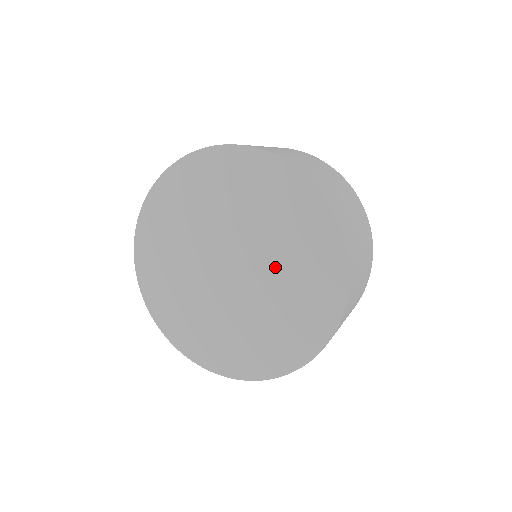
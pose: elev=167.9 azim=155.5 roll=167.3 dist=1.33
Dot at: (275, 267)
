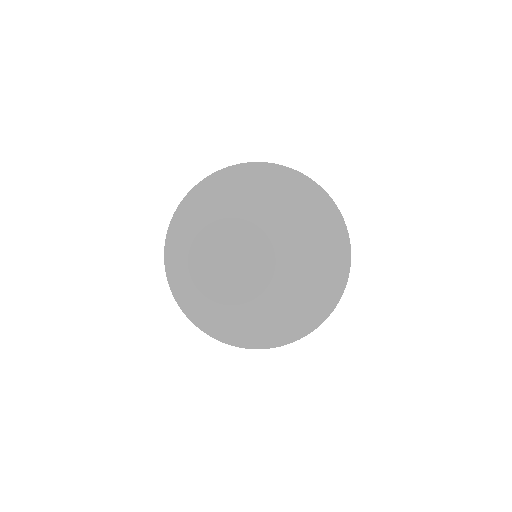
Dot at: (297, 255)
